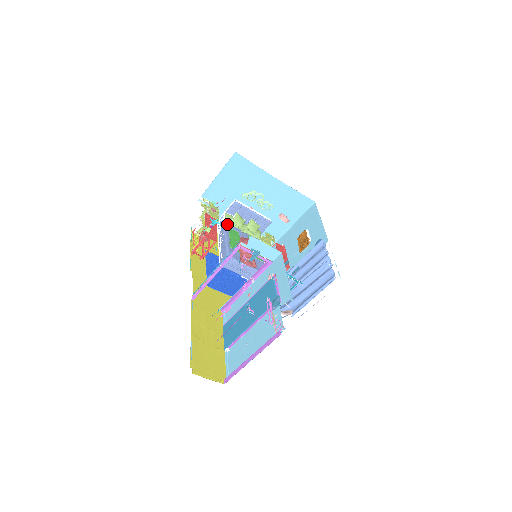
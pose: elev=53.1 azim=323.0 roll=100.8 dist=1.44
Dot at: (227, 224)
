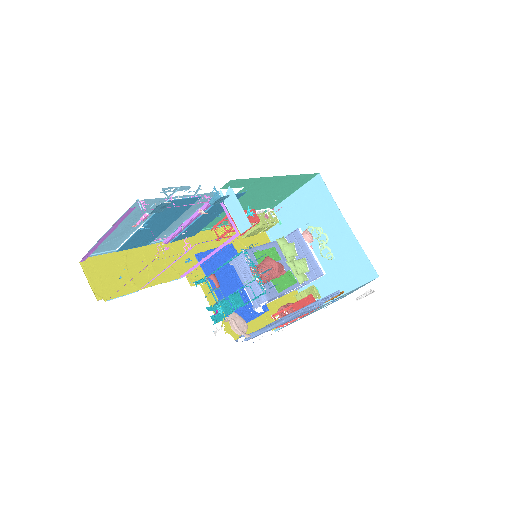
Dot at: (276, 244)
